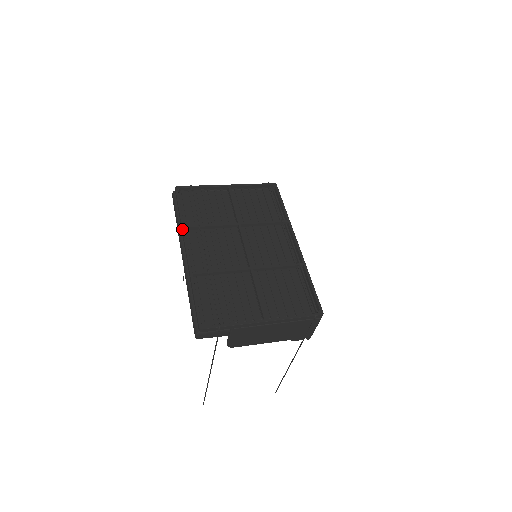
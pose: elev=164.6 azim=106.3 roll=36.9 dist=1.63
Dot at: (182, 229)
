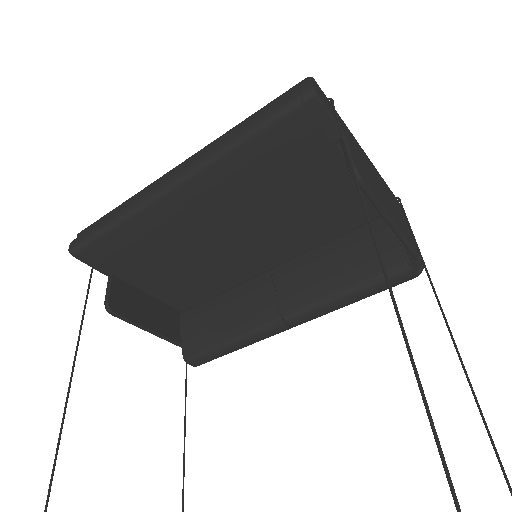
Dot at: occluded
